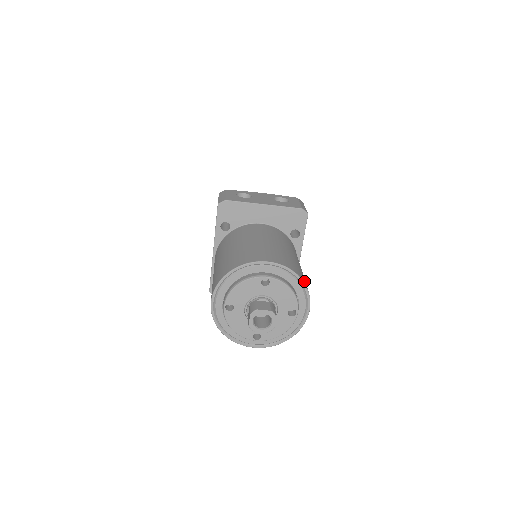
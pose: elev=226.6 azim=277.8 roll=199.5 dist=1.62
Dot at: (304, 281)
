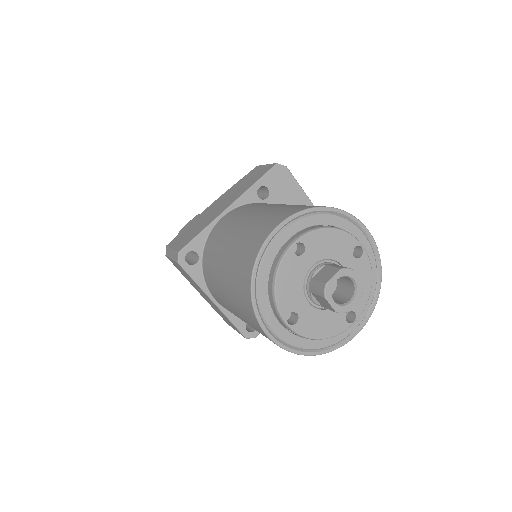
Dot at: occluded
